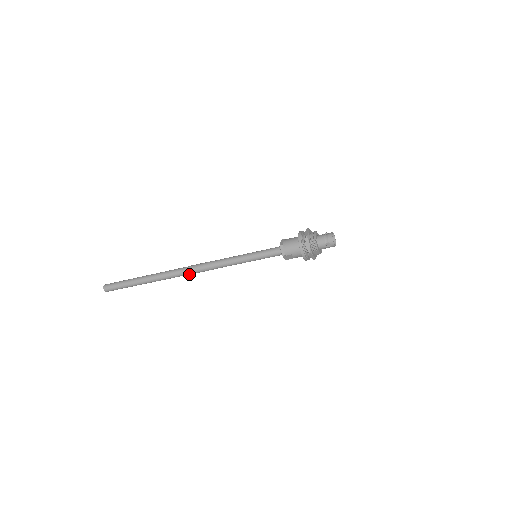
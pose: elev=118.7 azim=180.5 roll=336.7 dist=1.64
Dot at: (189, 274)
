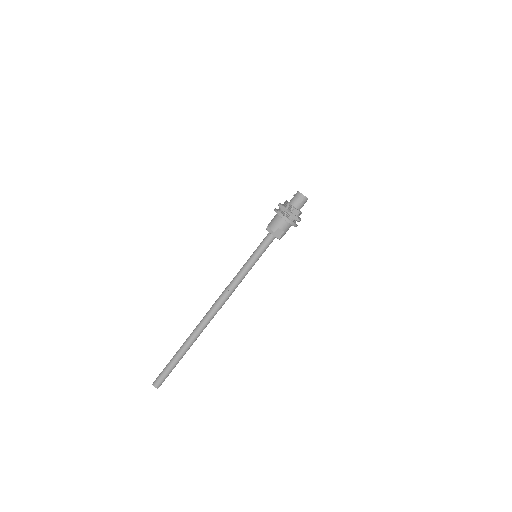
Dot at: (214, 315)
